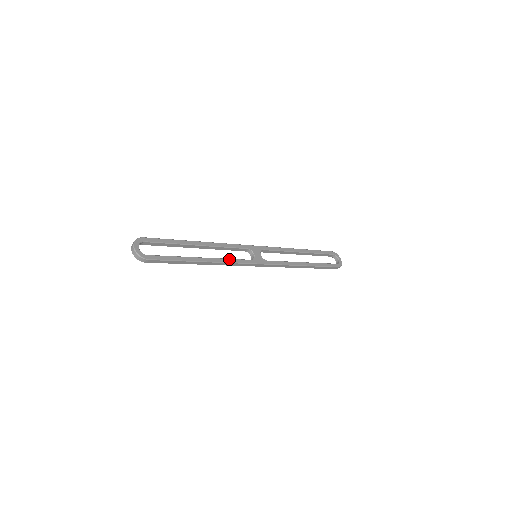
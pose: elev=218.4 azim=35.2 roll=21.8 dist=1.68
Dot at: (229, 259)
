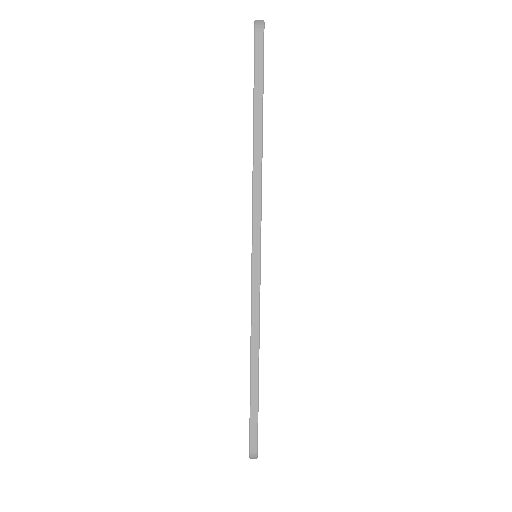
Dot at: occluded
